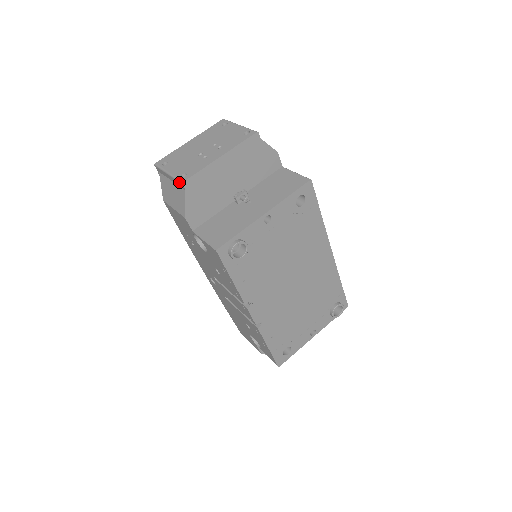
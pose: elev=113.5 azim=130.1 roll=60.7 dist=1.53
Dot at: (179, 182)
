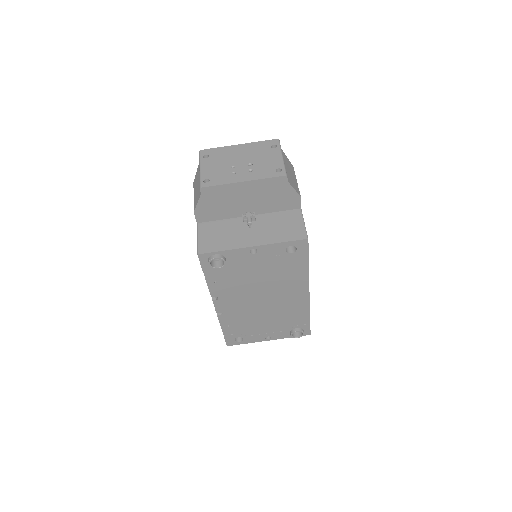
Dot at: (200, 185)
